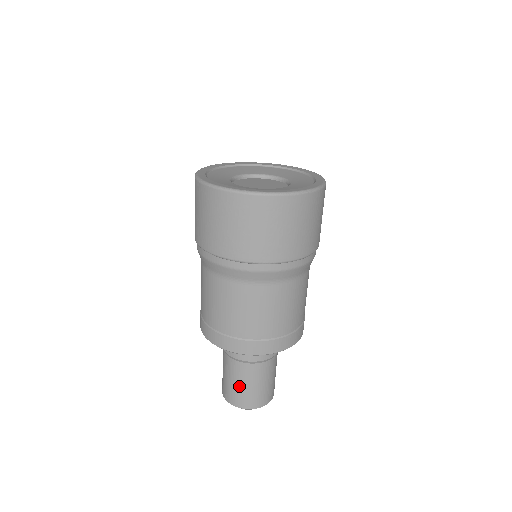
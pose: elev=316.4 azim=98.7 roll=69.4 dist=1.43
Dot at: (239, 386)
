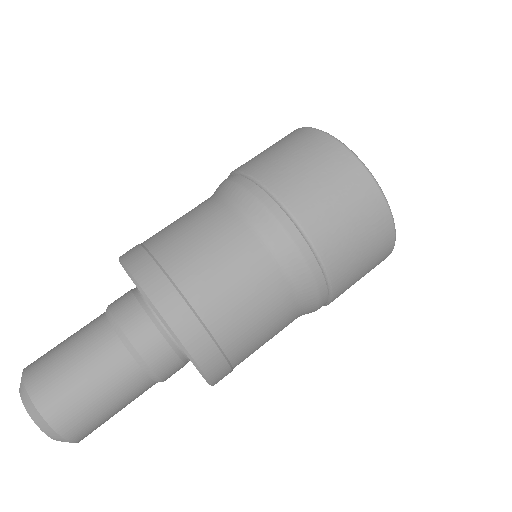
Dot at: (66, 352)
